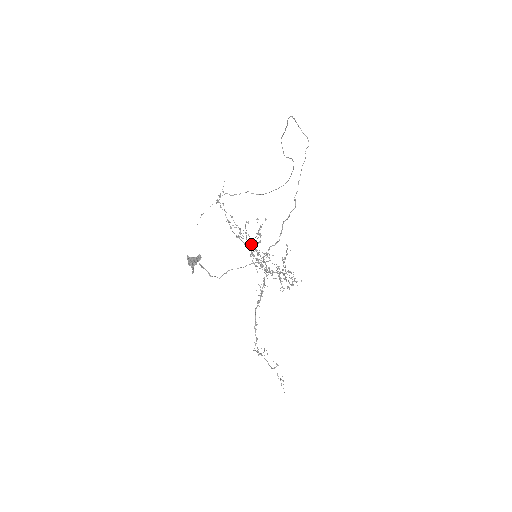
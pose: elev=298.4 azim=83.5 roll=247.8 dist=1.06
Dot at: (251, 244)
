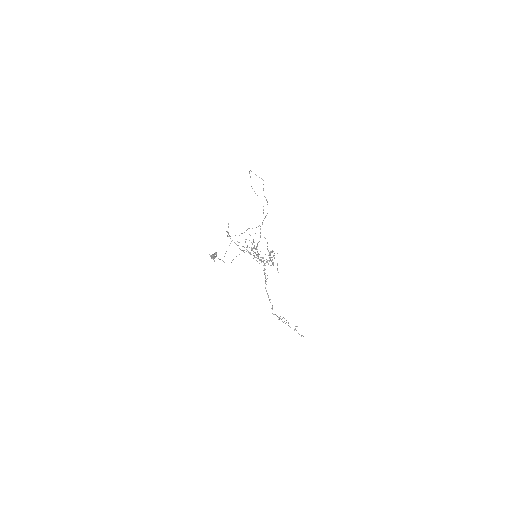
Dot at: (251, 250)
